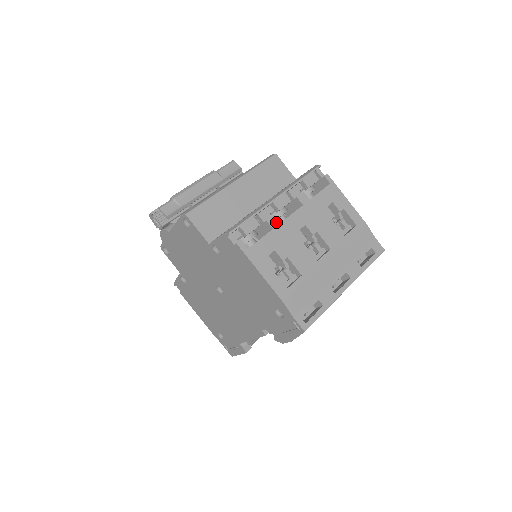
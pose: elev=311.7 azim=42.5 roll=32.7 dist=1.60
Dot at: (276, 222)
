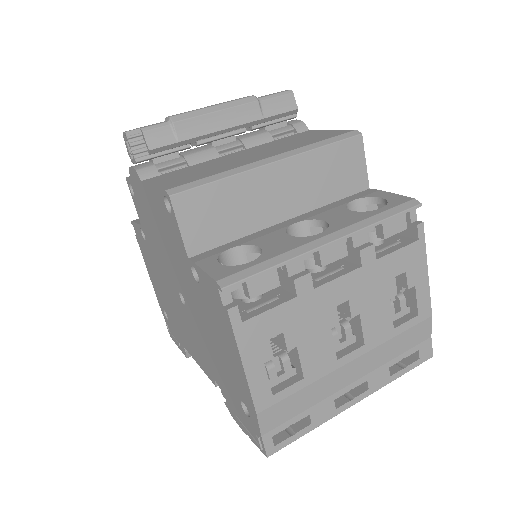
Dot at: (308, 286)
